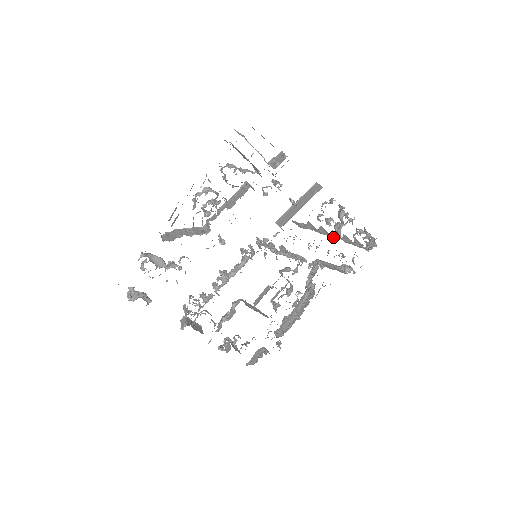
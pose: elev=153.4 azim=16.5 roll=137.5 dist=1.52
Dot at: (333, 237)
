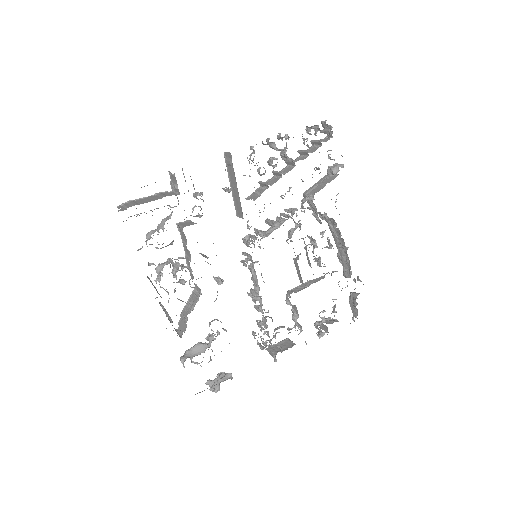
Dot at: (290, 168)
